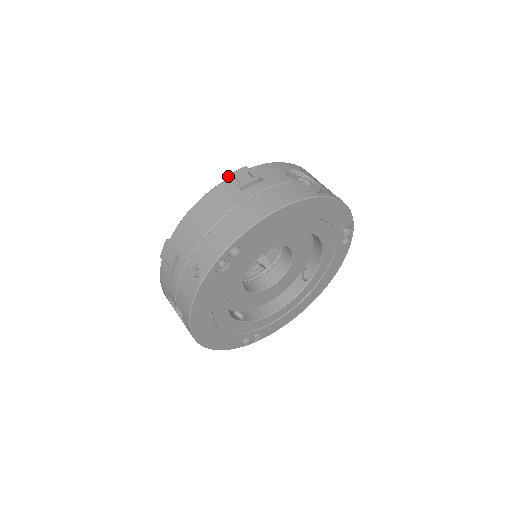
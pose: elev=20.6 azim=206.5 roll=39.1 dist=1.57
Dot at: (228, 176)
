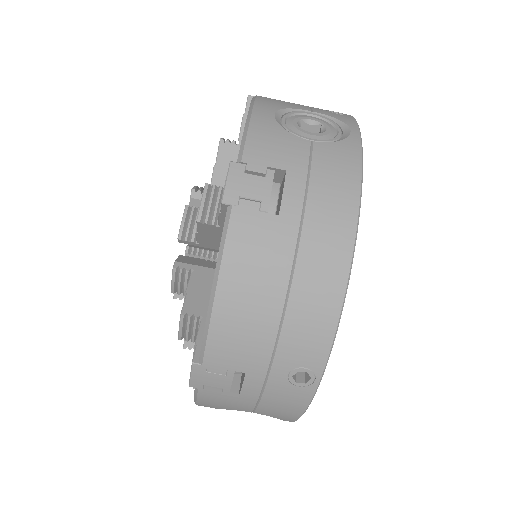
Dot at: (227, 202)
